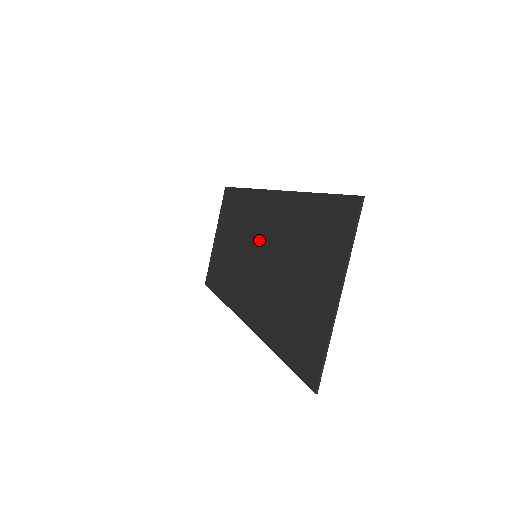
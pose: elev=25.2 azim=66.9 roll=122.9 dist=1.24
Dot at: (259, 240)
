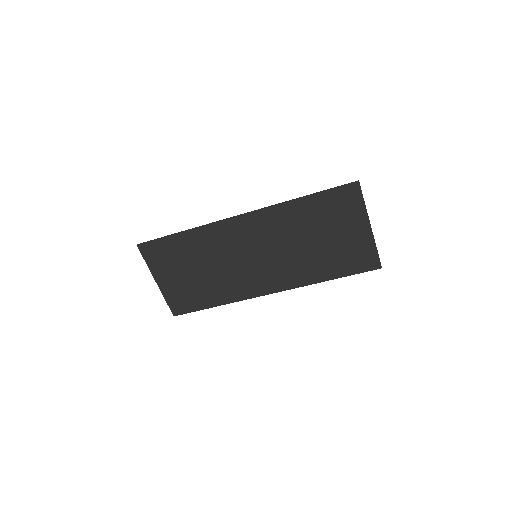
Dot at: (253, 246)
